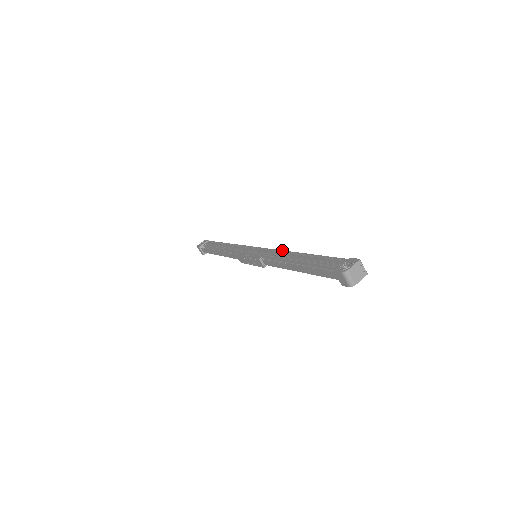
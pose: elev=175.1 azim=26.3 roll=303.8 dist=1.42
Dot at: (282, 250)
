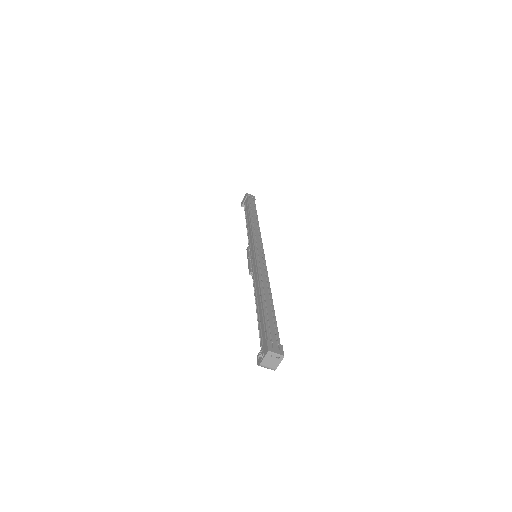
Dot at: (257, 272)
